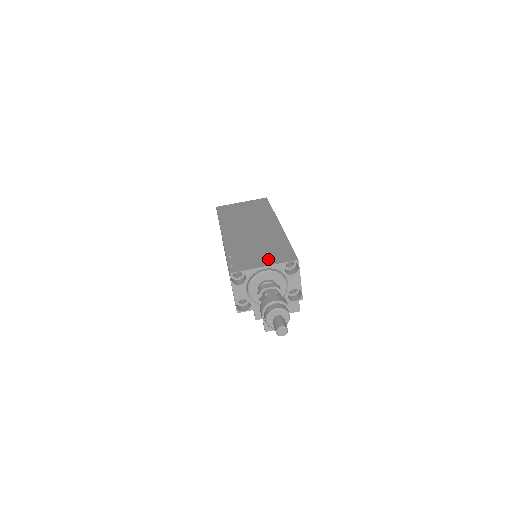
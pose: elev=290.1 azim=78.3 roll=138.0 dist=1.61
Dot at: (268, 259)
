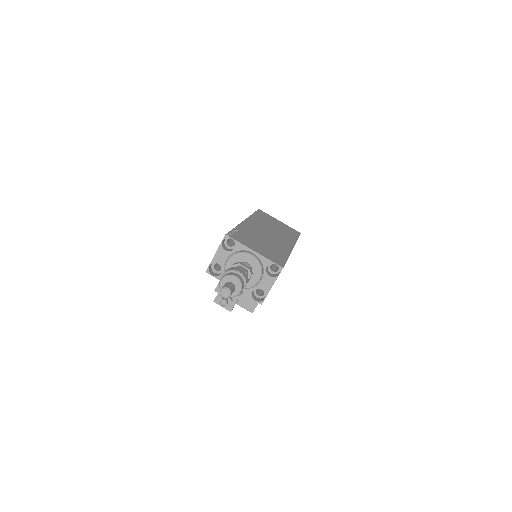
Dot at: (262, 251)
